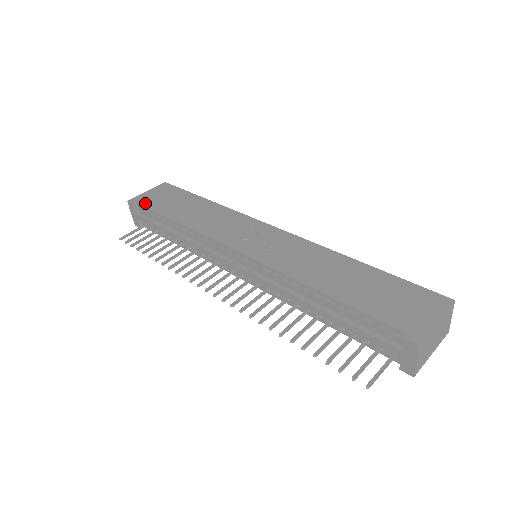
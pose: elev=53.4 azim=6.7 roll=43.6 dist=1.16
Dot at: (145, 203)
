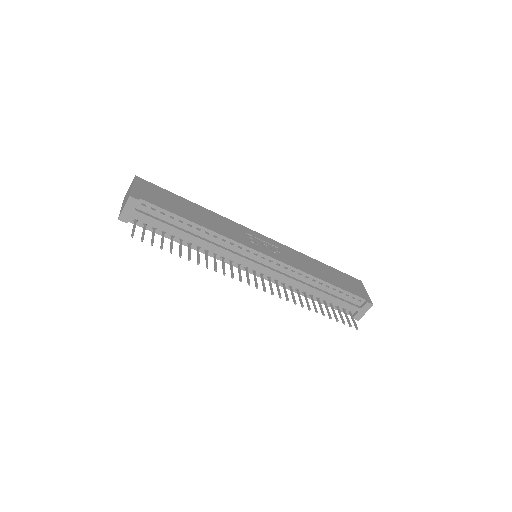
Dot at: (150, 201)
